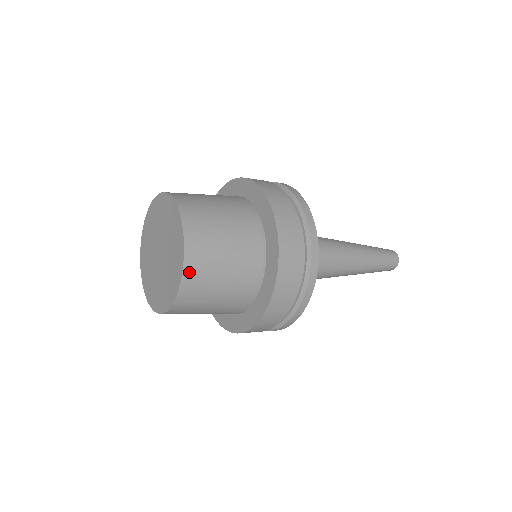
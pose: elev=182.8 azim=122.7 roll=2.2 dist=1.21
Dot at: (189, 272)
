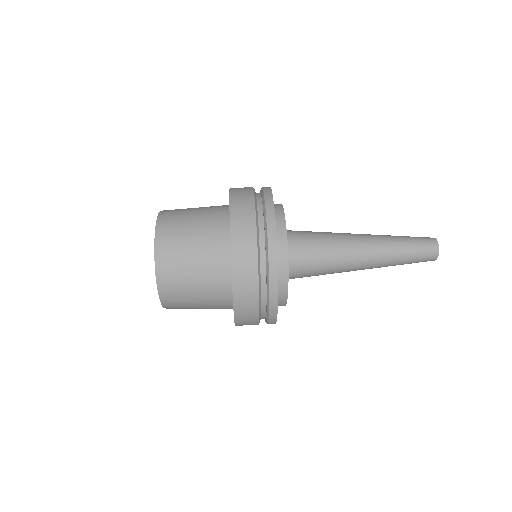
Dot at: occluded
